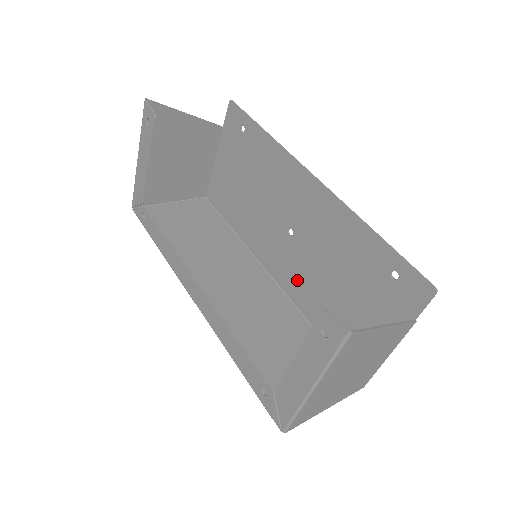
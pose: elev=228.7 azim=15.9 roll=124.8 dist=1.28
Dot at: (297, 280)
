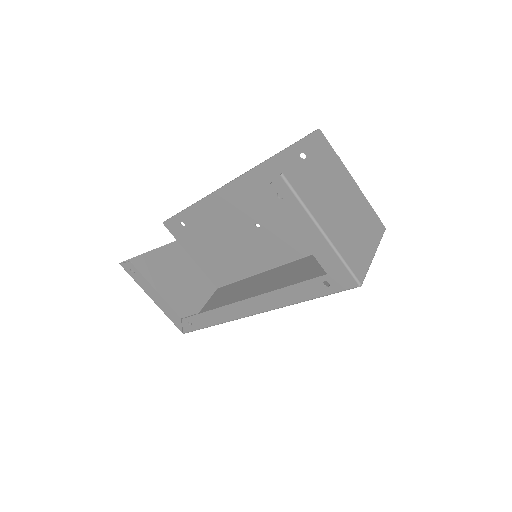
Dot at: (293, 241)
